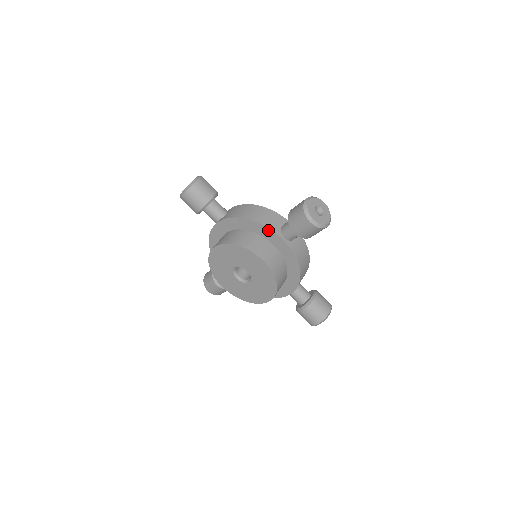
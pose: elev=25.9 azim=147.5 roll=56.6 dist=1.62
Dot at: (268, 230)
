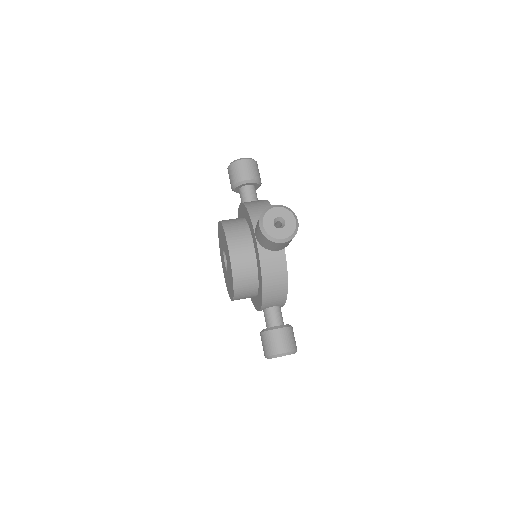
Dot at: (252, 226)
